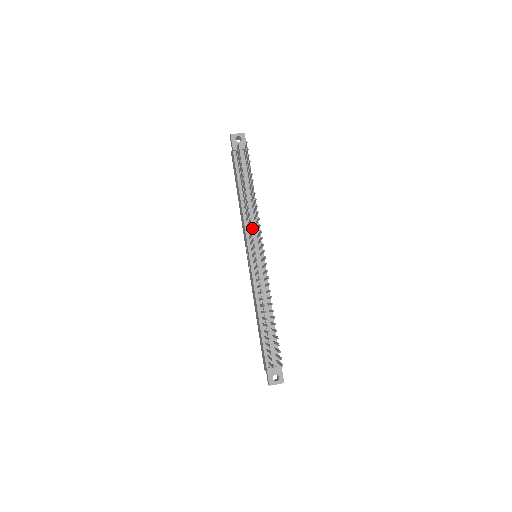
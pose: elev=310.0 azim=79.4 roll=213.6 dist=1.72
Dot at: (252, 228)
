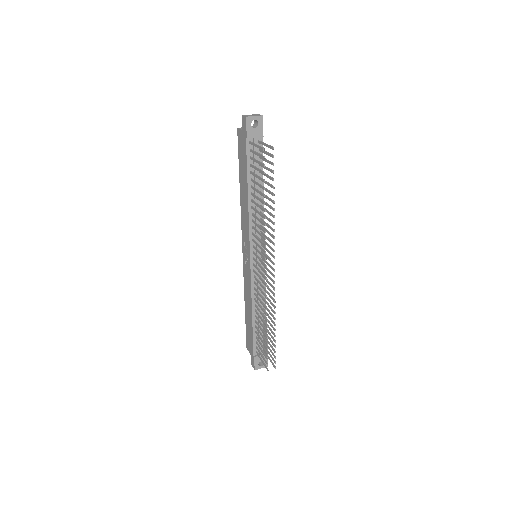
Dot at: occluded
